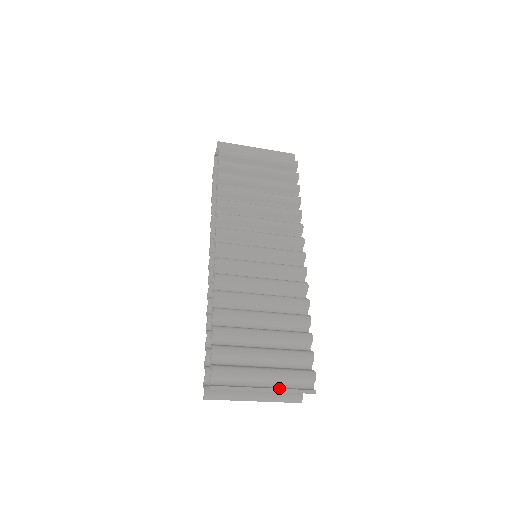
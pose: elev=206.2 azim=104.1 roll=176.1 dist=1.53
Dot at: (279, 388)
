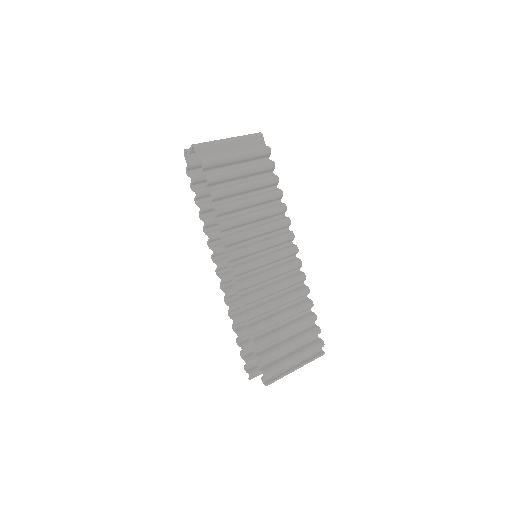
Dot at: (304, 362)
